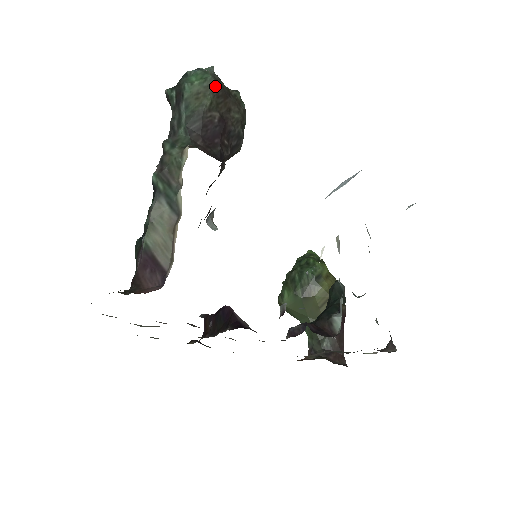
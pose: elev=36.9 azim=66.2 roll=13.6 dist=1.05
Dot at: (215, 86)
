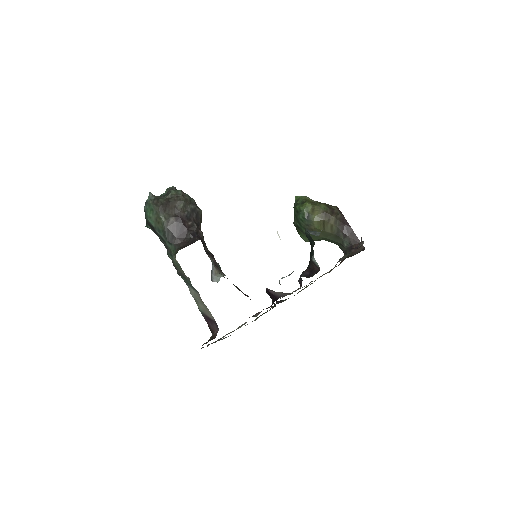
Dot at: (159, 209)
